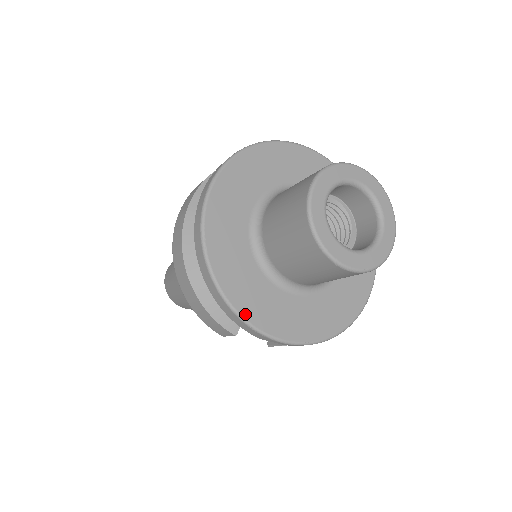
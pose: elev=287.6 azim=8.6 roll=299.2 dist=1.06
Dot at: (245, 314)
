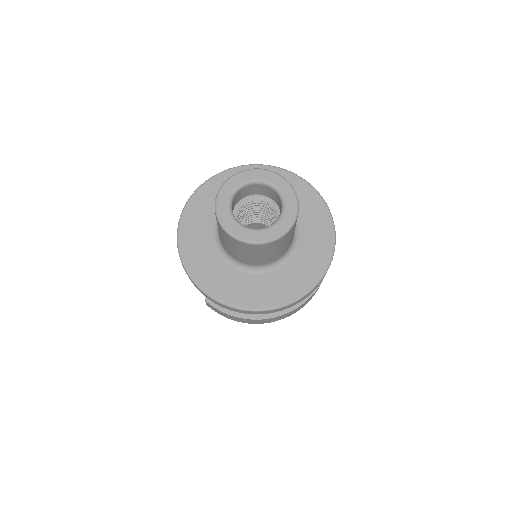
Dot at: (181, 238)
